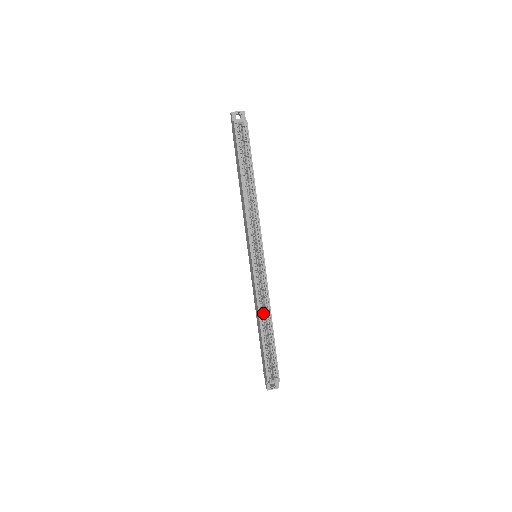
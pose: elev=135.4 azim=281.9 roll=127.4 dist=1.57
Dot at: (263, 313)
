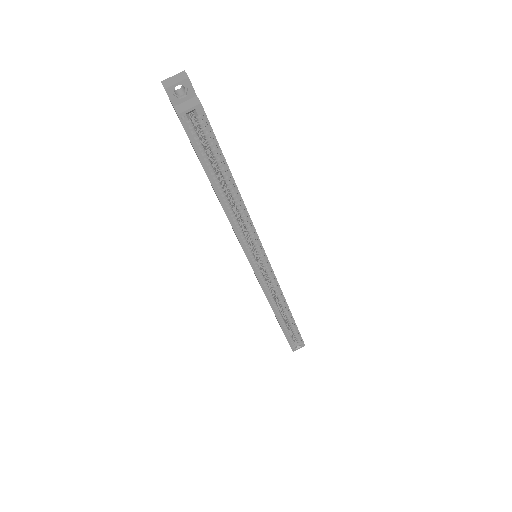
Dot at: (277, 304)
